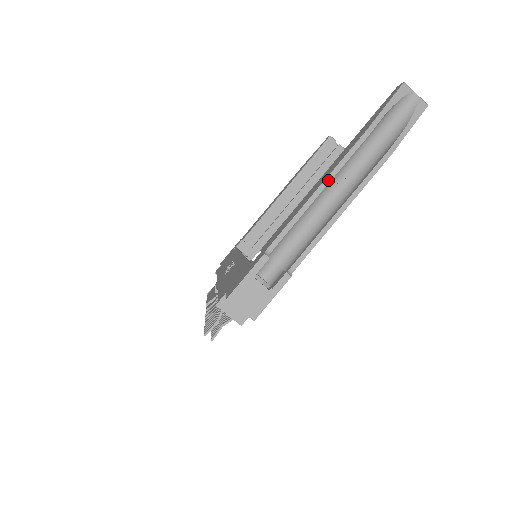
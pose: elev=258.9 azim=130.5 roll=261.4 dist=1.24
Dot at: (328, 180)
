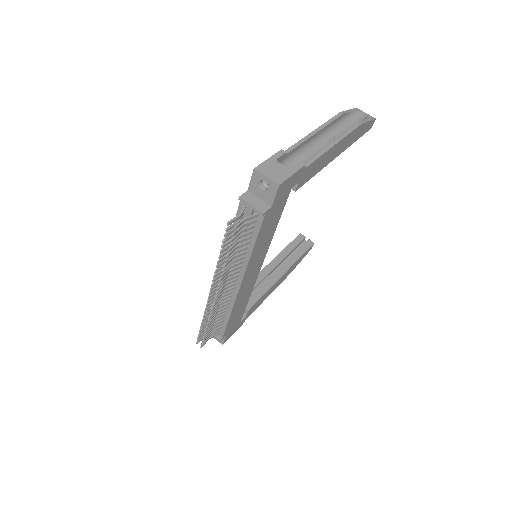
Dot at: (321, 128)
